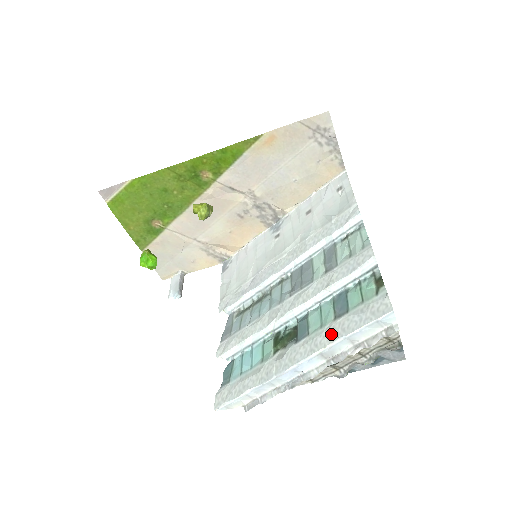
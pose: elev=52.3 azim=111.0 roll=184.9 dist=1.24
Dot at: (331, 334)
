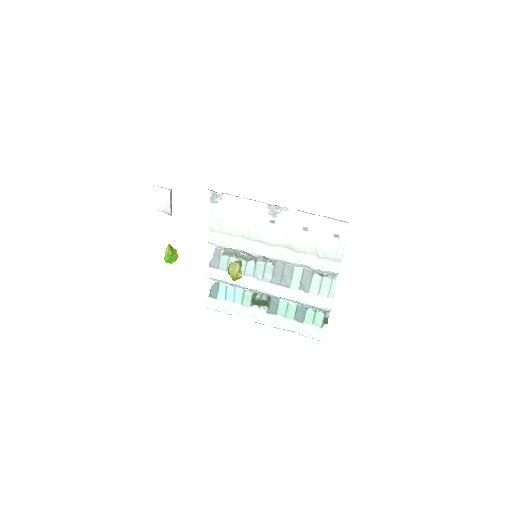
Dot at: (289, 327)
